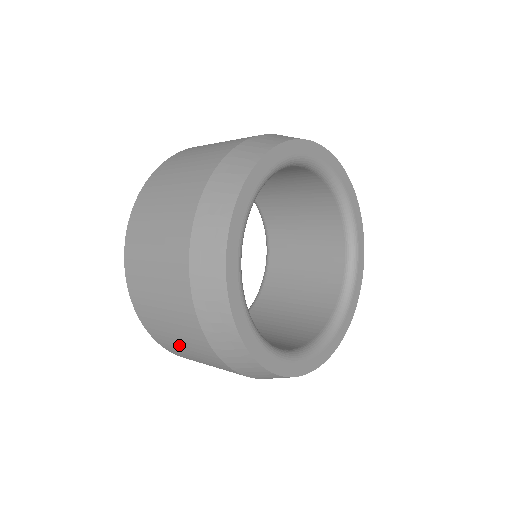
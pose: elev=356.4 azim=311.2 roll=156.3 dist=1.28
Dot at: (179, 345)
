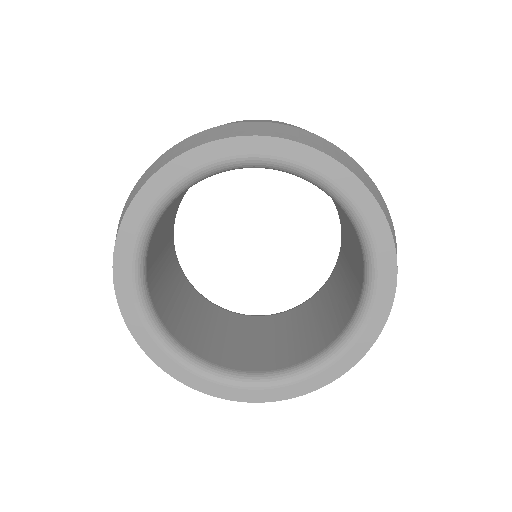
Dot at: occluded
